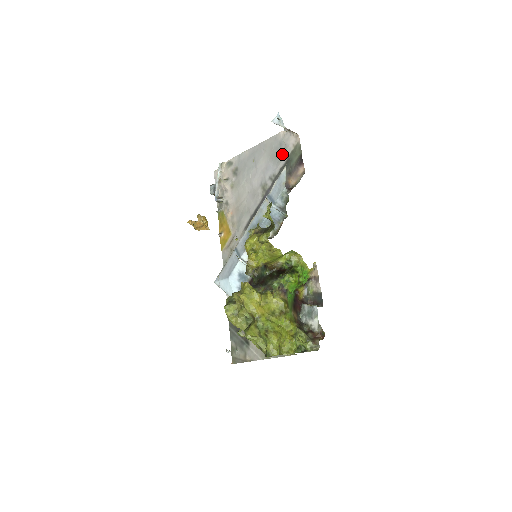
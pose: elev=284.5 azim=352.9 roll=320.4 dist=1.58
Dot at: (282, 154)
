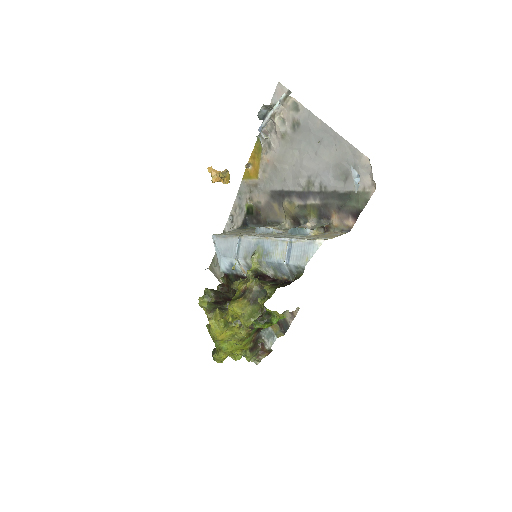
Dot at: (347, 180)
